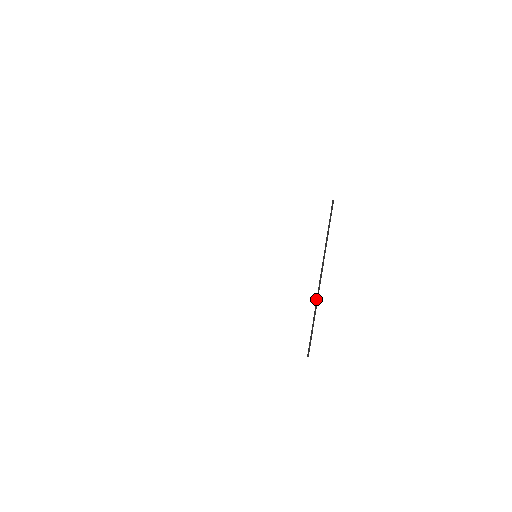
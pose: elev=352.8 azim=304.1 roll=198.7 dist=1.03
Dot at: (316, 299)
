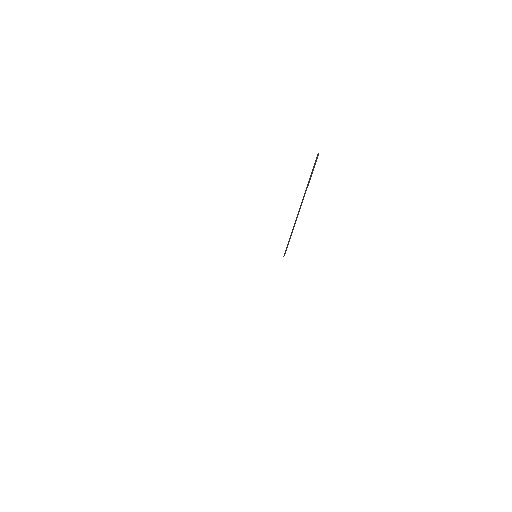
Dot at: (294, 224)
